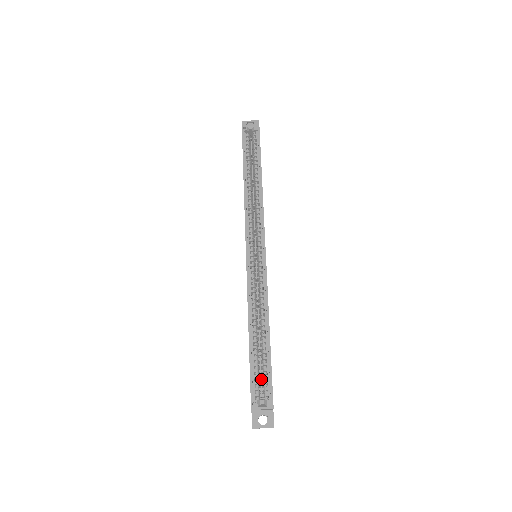
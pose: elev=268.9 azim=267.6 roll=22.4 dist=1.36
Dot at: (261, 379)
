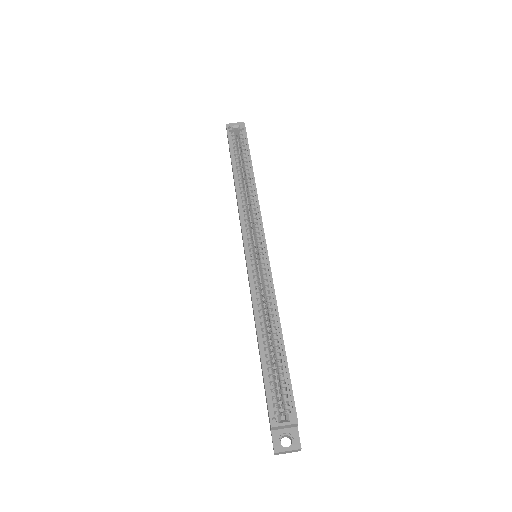
Dot at: occluded
